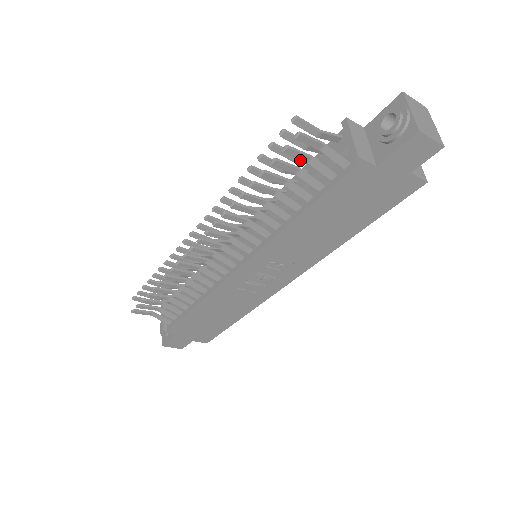
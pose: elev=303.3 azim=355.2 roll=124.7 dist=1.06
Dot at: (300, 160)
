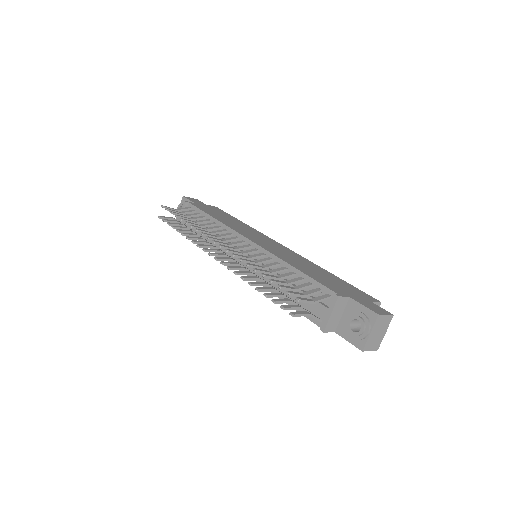
Dot at: (297, 289)
